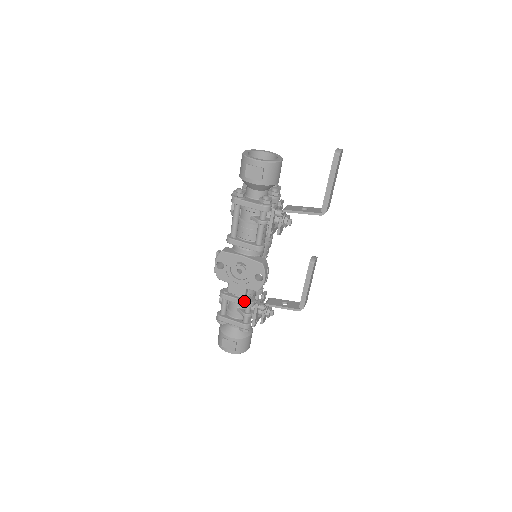
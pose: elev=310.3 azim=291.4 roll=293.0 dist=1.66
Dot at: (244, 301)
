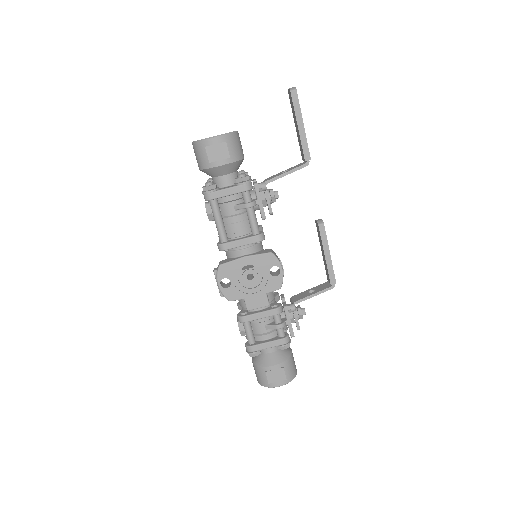
Dot at: (271, 310)
